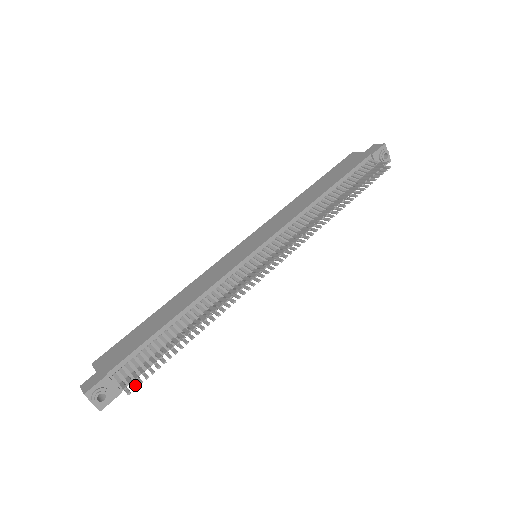
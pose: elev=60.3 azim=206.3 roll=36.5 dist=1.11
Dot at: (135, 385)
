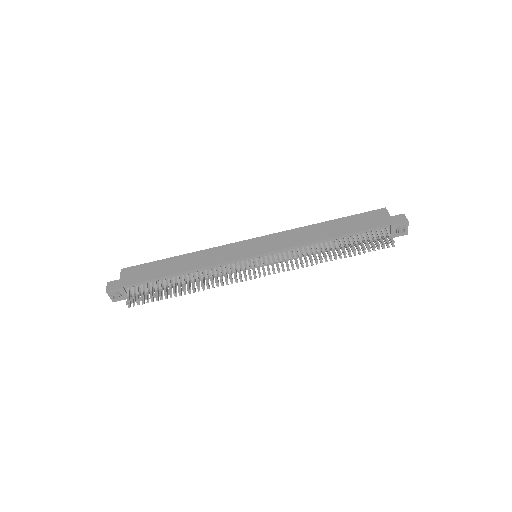
Dot at: occluded
